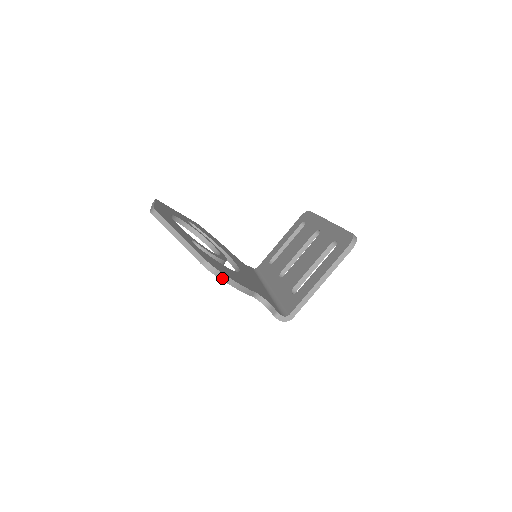
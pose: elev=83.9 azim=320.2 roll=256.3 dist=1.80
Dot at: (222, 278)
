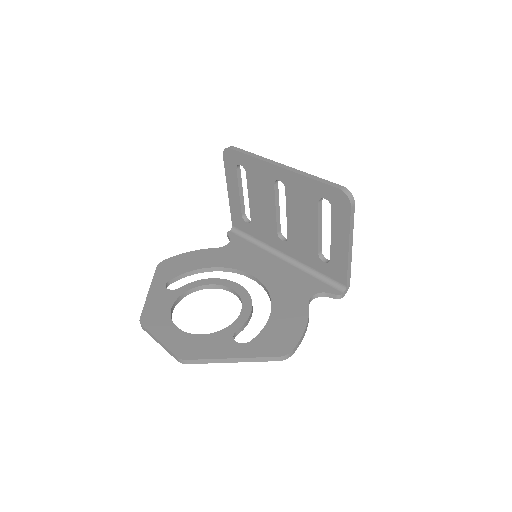
Dot at: occluded
